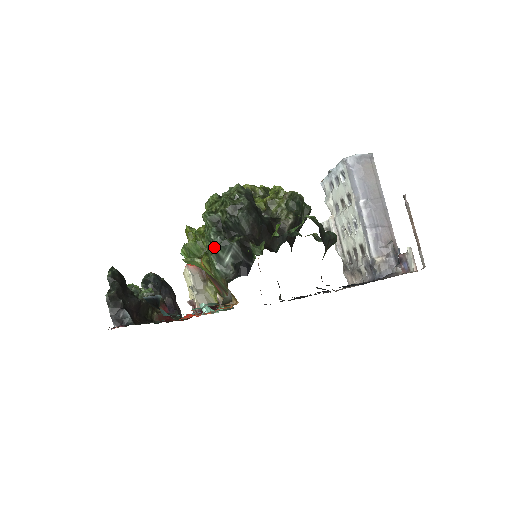
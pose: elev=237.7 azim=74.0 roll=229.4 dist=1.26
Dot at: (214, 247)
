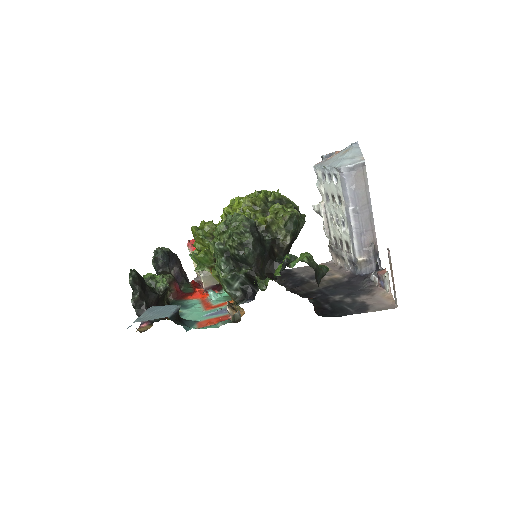
Dot at: (224, 275)
